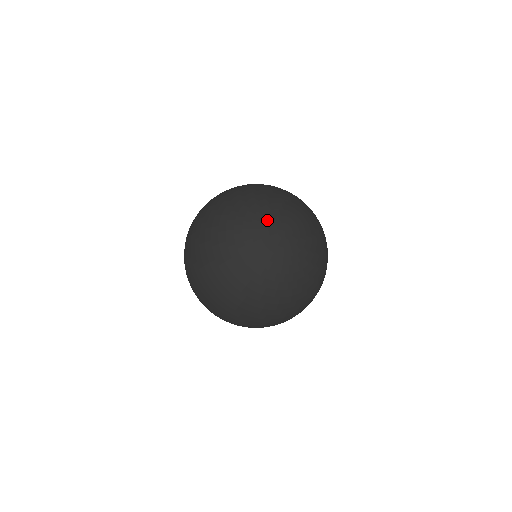
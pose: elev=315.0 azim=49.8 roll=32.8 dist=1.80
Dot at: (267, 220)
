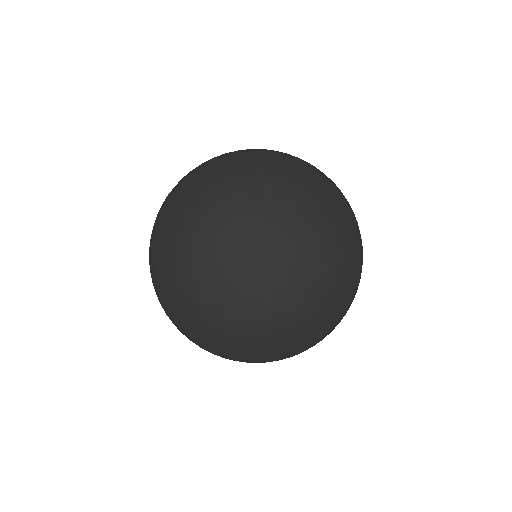
Dot at: occluded
